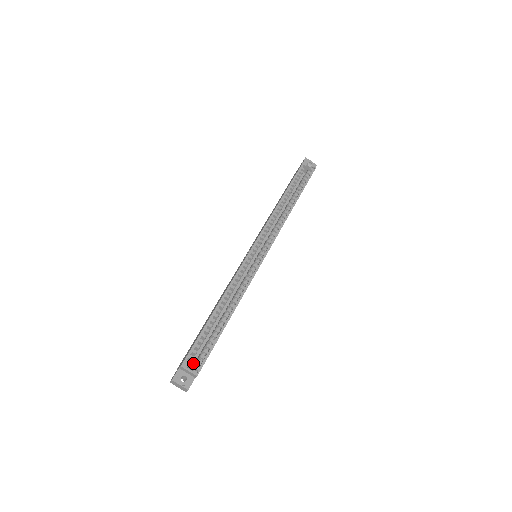
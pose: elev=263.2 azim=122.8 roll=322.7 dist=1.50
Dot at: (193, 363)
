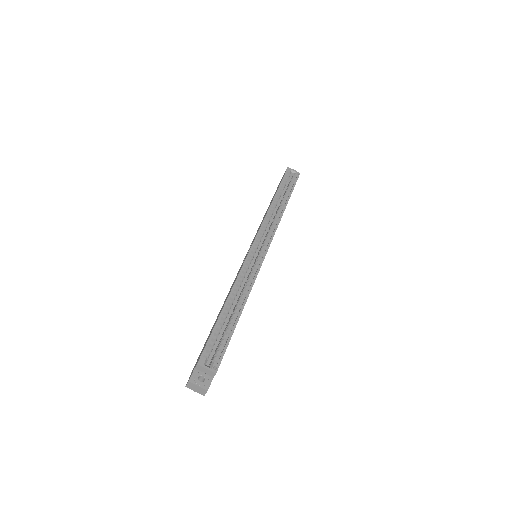
Dot at: (208, 364)
